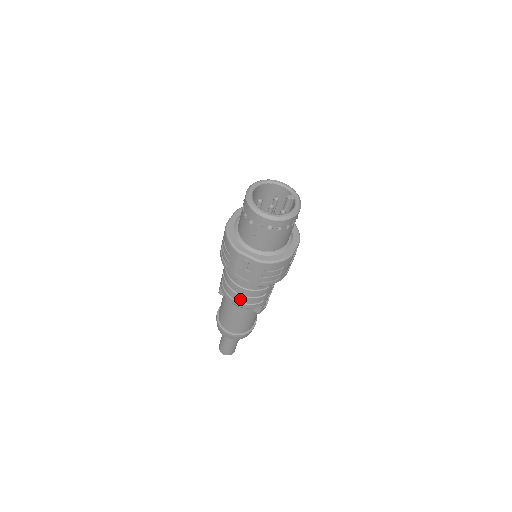
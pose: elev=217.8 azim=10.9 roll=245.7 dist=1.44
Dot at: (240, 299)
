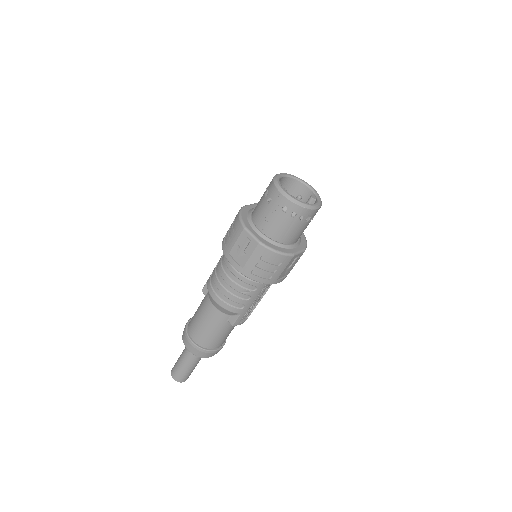
Dot at: (222, 294)
